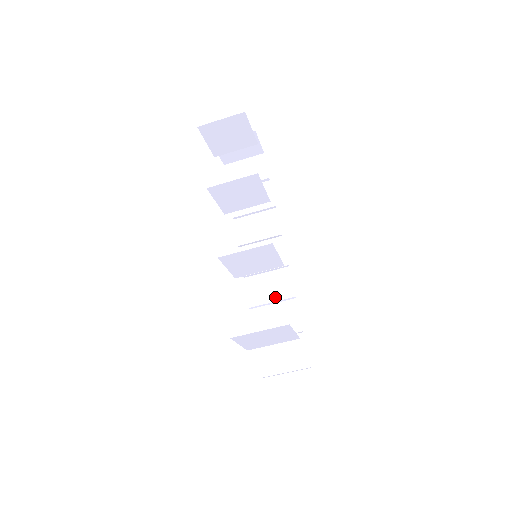
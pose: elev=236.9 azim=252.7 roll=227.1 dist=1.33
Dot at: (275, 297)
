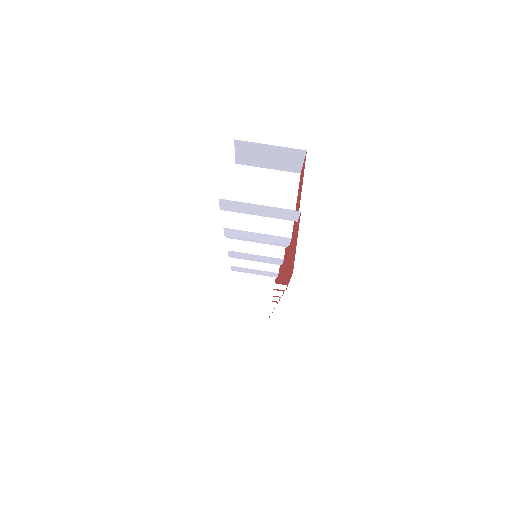
Dot at: (254, 295)
